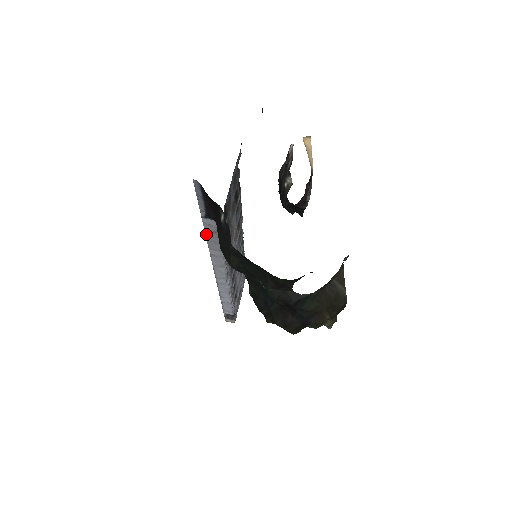
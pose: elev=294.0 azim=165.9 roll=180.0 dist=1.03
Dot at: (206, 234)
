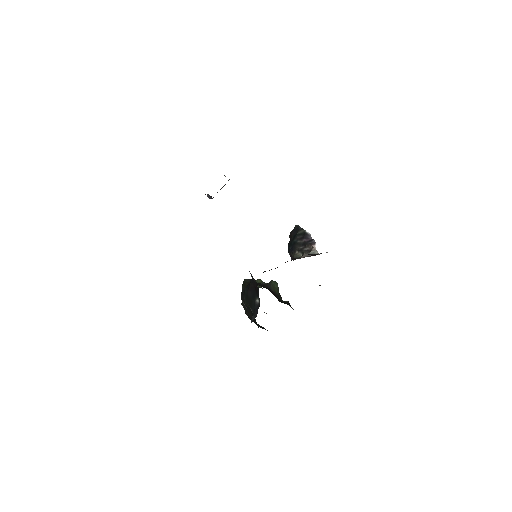
Dot at: occluded
